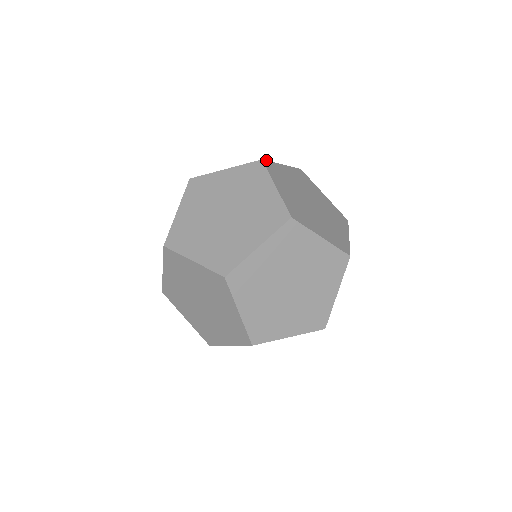
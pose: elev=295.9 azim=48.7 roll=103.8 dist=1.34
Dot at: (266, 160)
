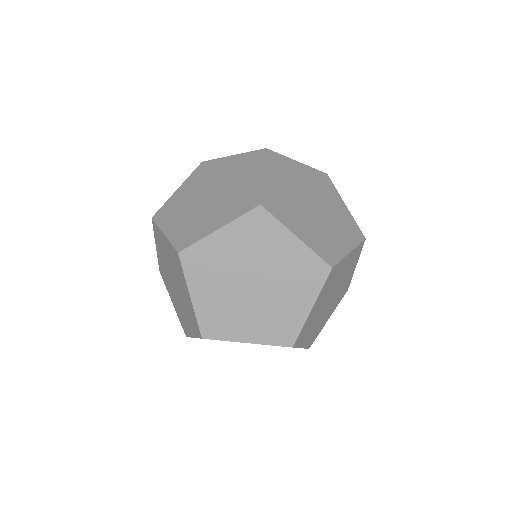
Dot at: occluded
